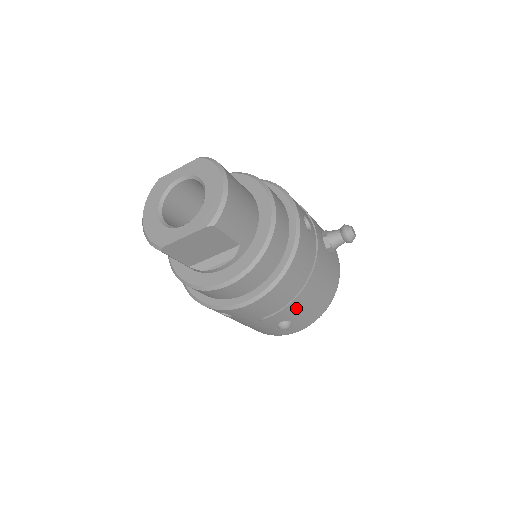
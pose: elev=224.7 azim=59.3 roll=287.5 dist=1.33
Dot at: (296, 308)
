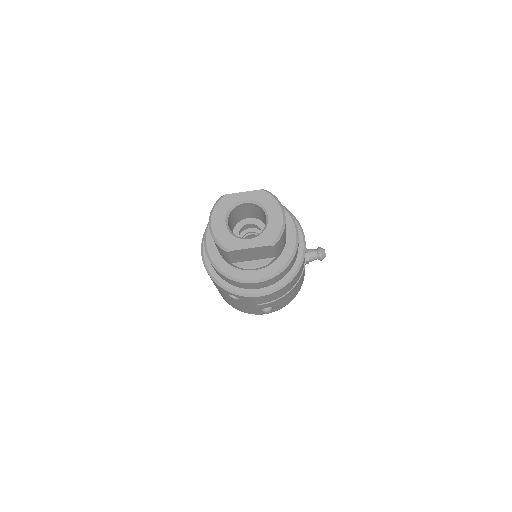
Dot at: (281, 300)
